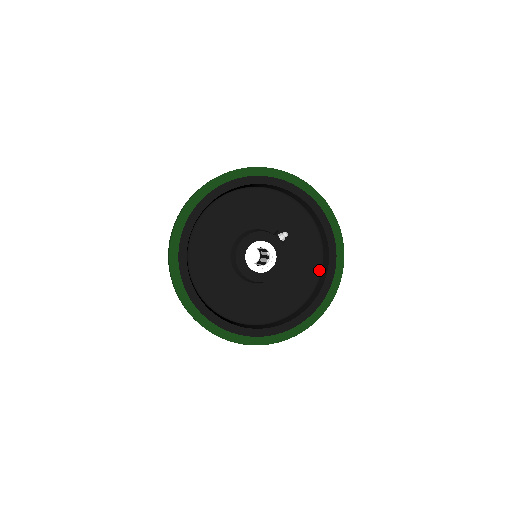
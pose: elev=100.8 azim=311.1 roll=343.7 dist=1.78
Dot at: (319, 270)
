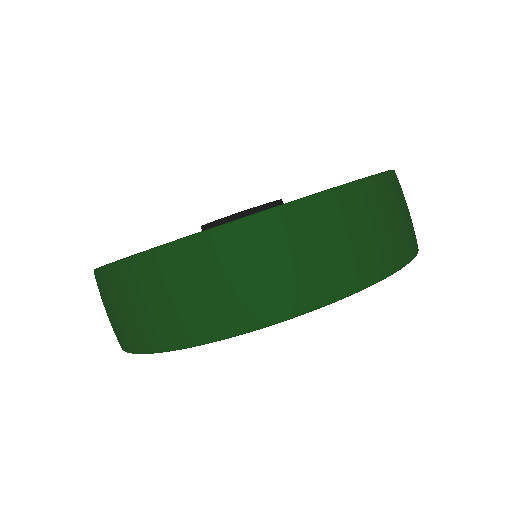
Dot at: occluded
